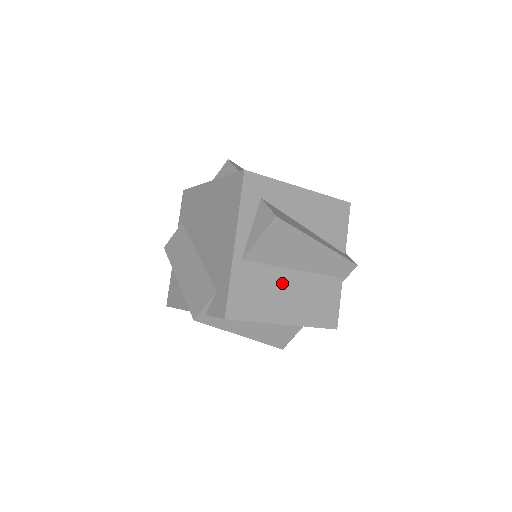
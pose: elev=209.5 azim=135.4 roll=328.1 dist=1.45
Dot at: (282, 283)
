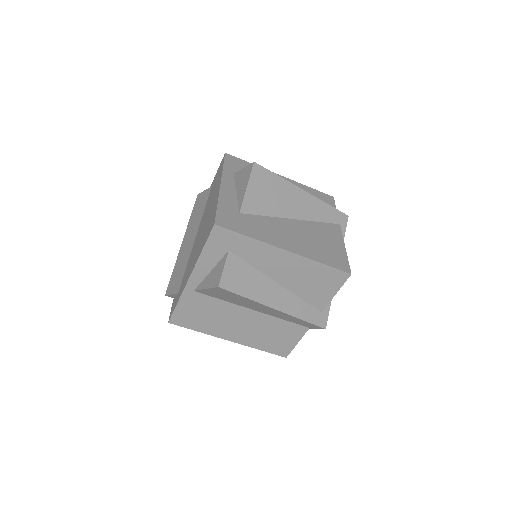
Dot at: (234, 315)
